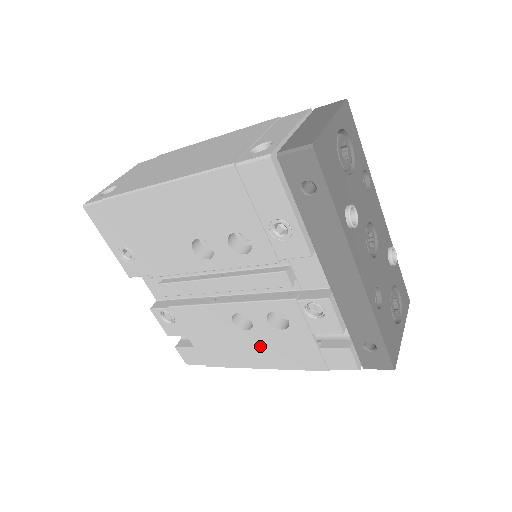
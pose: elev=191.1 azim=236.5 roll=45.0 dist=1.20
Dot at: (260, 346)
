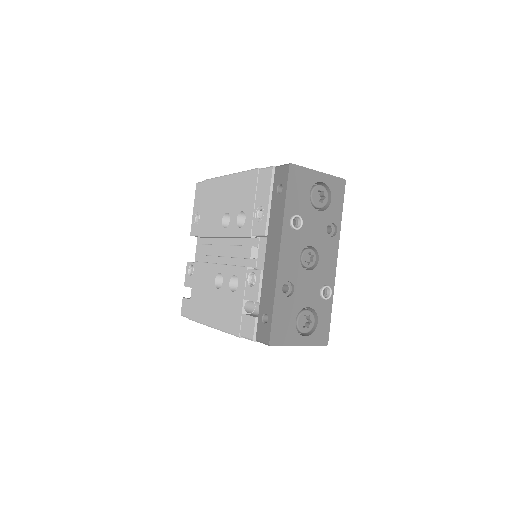
Dot at: (218, 304)
